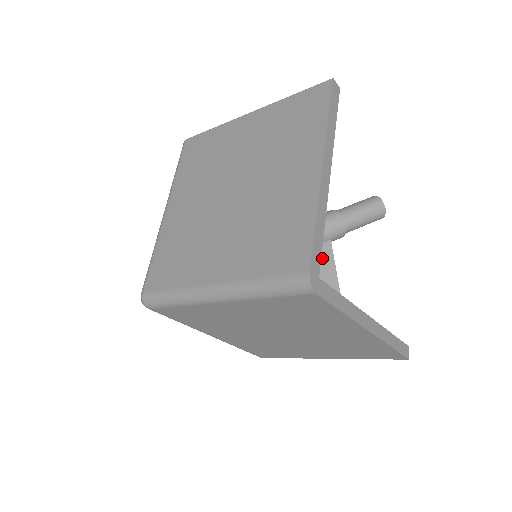
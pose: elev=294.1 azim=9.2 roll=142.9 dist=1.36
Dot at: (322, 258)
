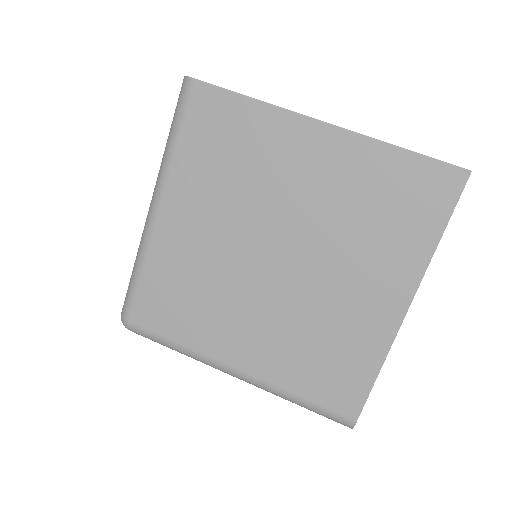
Dot at: occluded
